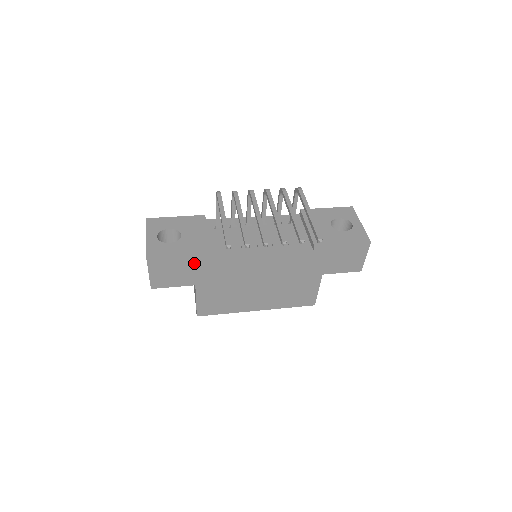
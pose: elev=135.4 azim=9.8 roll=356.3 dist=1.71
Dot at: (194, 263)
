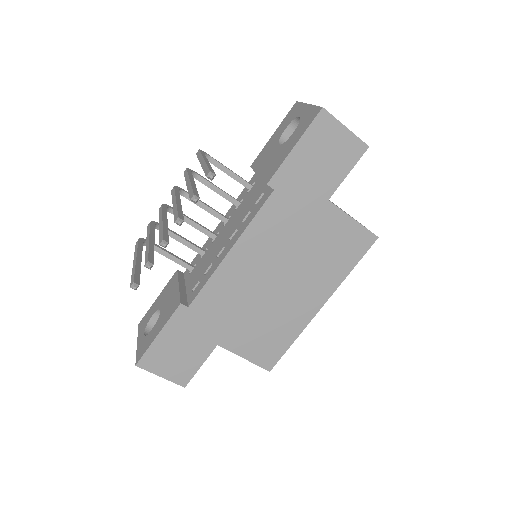
Dot at: (182, 327)
